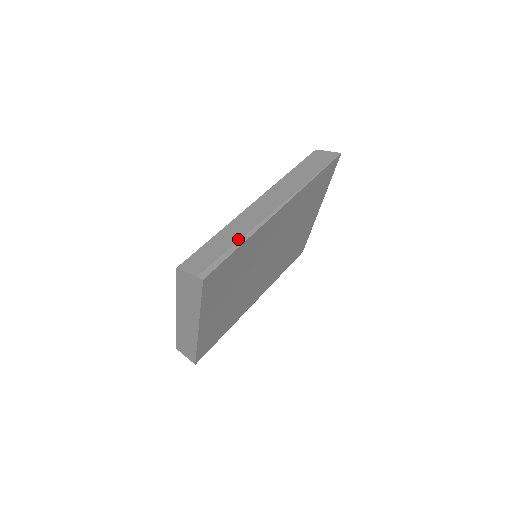
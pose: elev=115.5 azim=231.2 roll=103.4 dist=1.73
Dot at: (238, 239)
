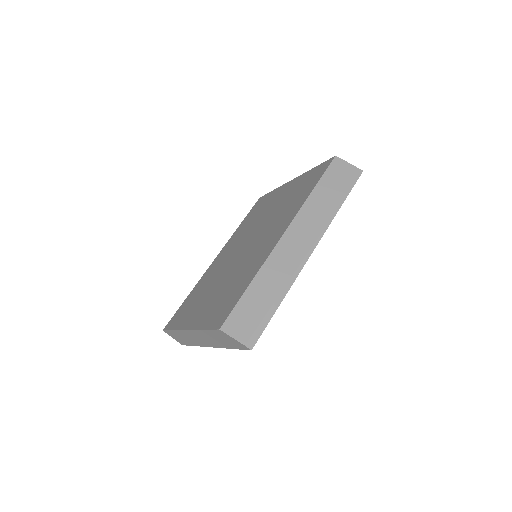
Dot at: (277, 295)
